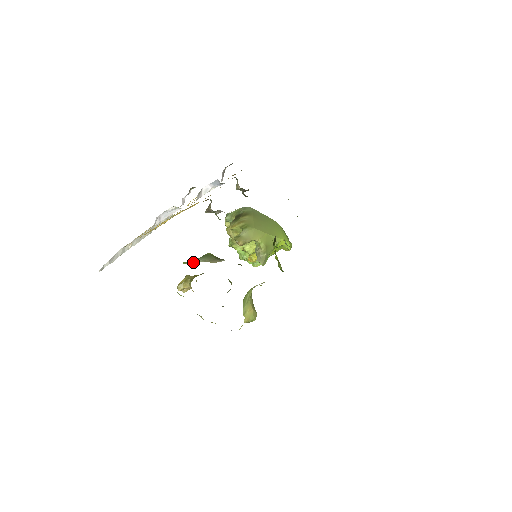
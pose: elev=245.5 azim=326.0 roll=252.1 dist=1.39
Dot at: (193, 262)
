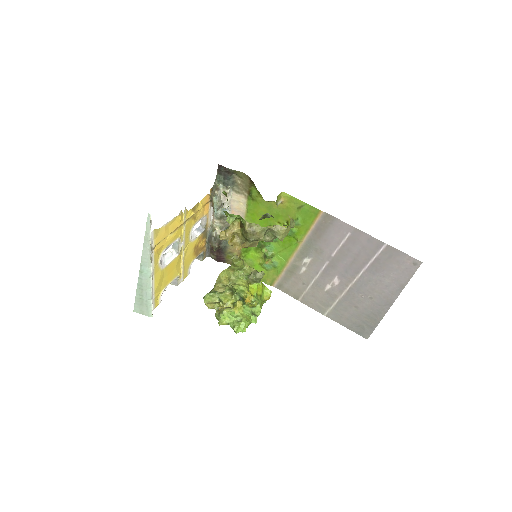
Dot at: occluded
